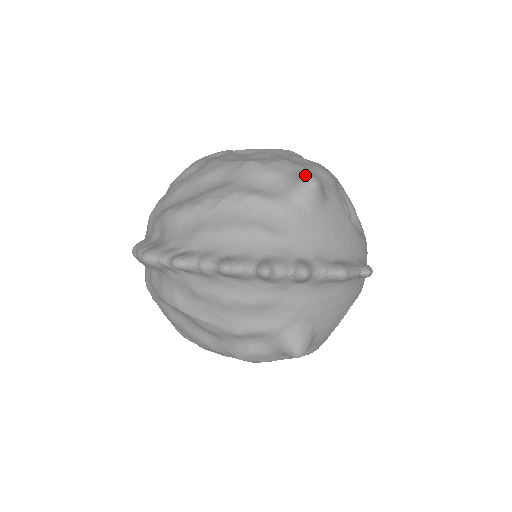
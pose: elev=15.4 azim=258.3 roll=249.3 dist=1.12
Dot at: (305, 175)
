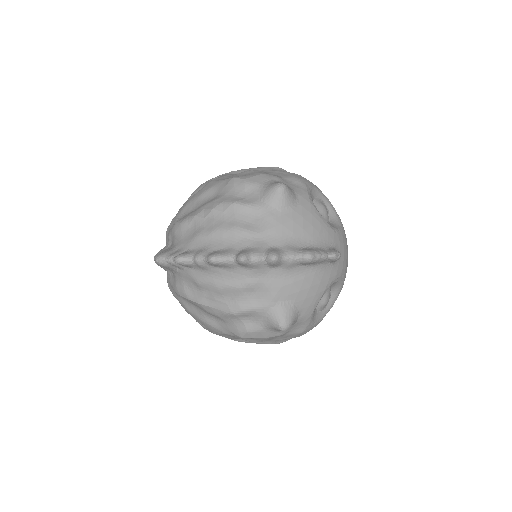
Dot at: (275, 183)
